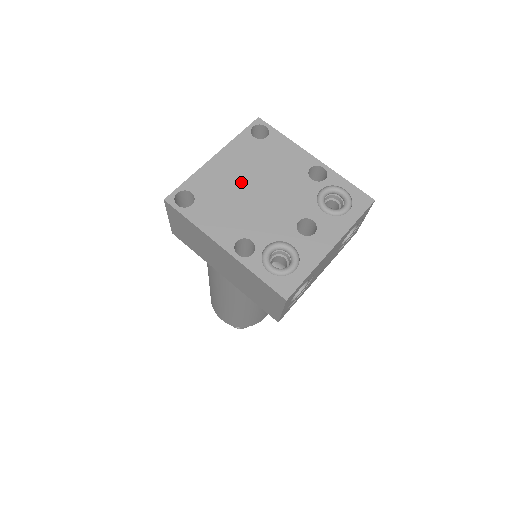
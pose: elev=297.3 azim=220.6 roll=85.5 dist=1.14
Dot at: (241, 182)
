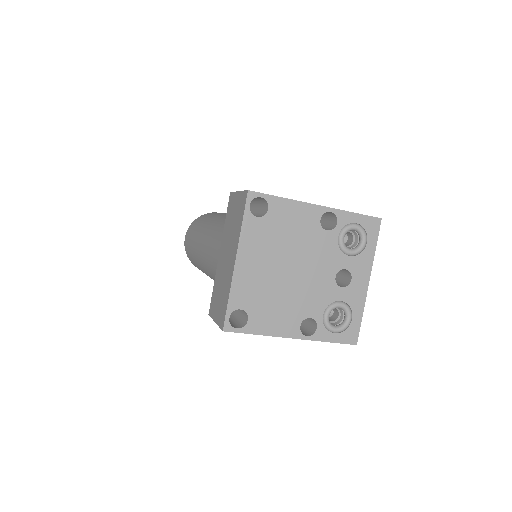
Dot at: (273, 272)
